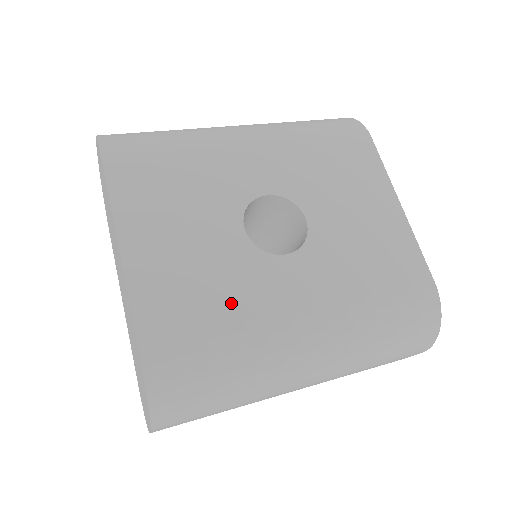
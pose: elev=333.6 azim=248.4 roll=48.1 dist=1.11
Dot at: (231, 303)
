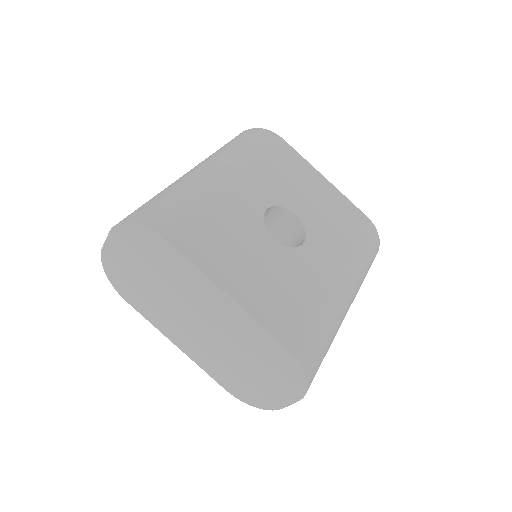
Dot at: (304, 290)
